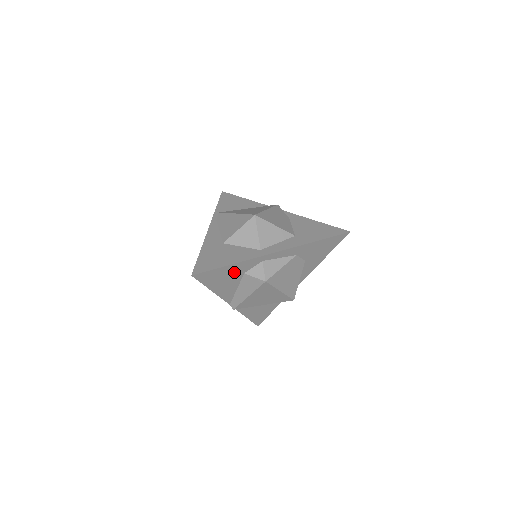
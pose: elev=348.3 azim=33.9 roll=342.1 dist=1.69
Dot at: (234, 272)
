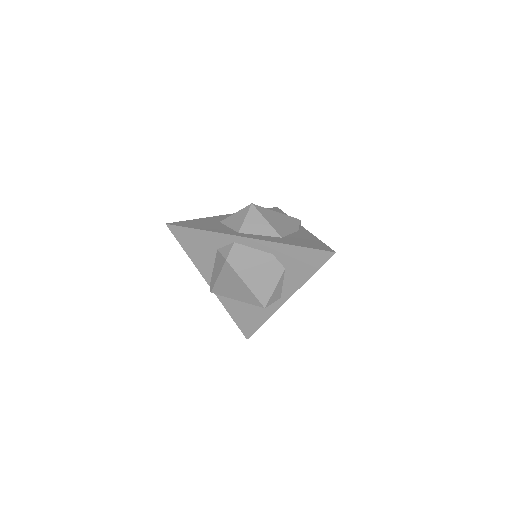
Dot at: (207, 242)
